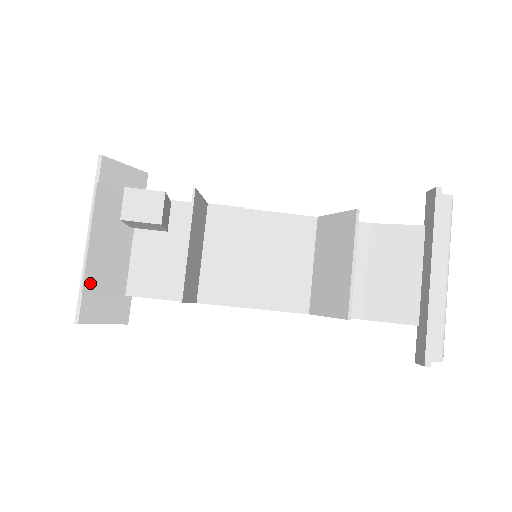
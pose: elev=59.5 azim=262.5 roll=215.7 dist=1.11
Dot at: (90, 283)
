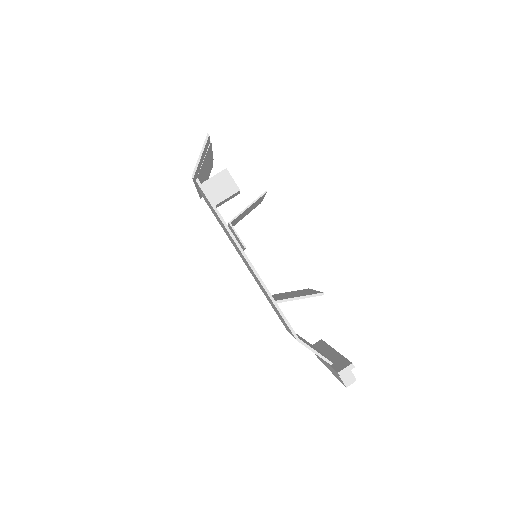
Dot at: (209, 148)
